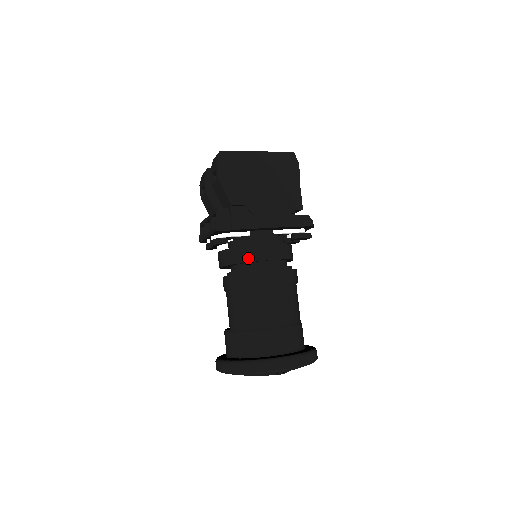
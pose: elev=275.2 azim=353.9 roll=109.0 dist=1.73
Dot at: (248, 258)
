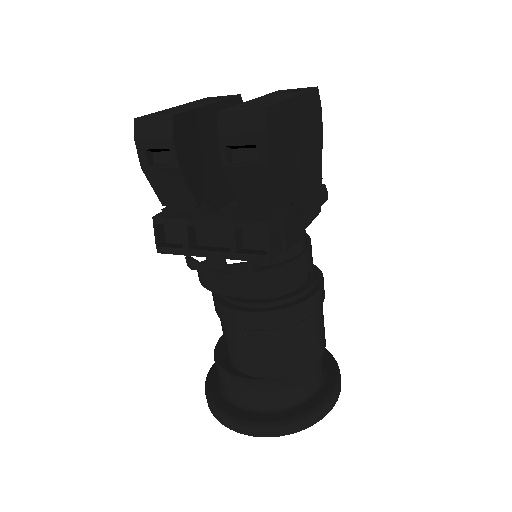
Dot at: (290, 280)
